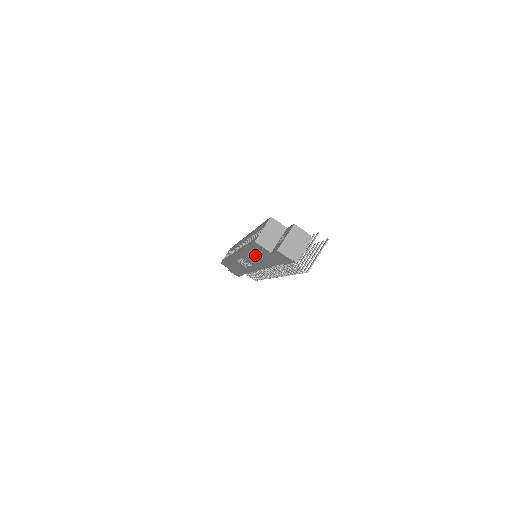
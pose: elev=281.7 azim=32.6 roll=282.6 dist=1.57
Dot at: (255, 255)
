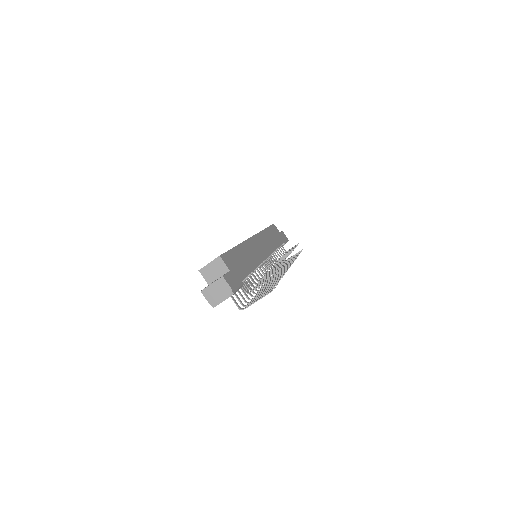
Dot at: occluded
